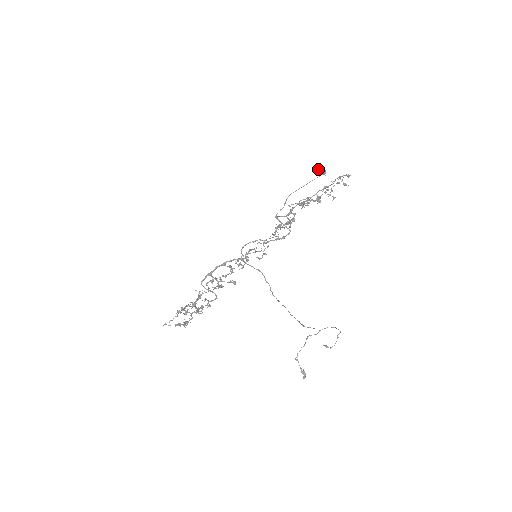
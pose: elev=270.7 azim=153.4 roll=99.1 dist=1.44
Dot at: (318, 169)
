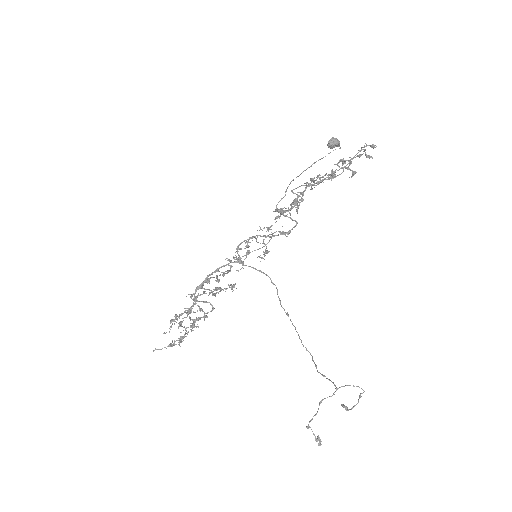
Dot at: (329, 142)
